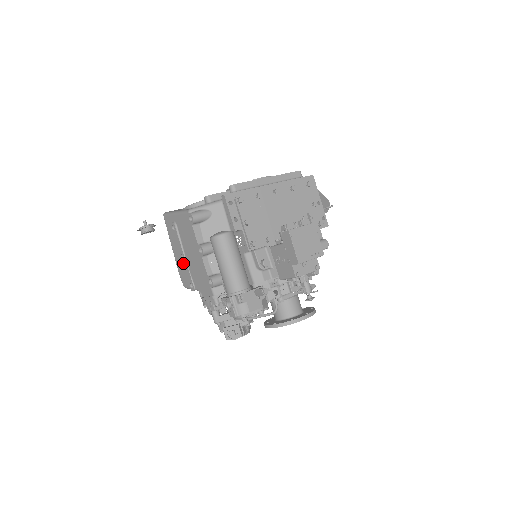
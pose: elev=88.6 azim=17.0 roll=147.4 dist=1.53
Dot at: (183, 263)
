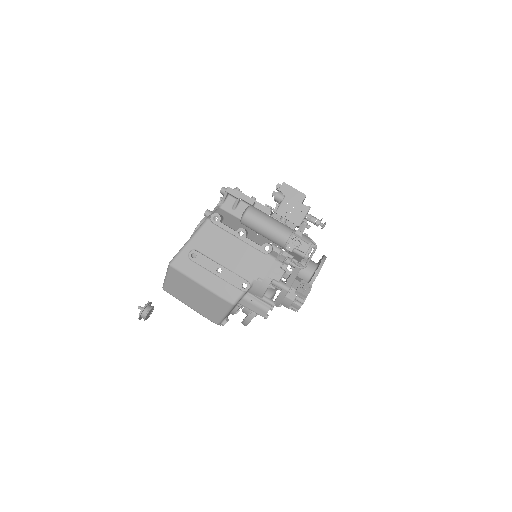
Dot at: (223, 275)
